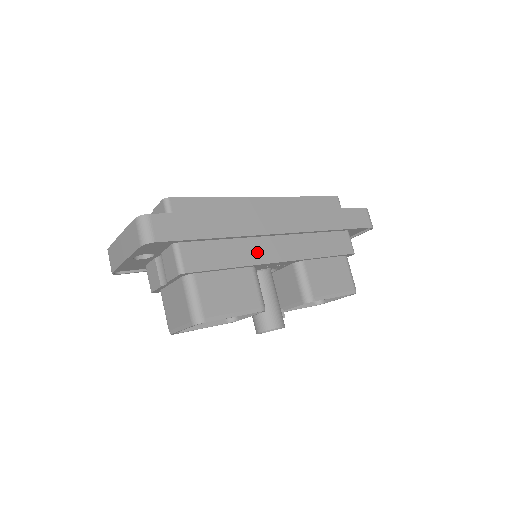
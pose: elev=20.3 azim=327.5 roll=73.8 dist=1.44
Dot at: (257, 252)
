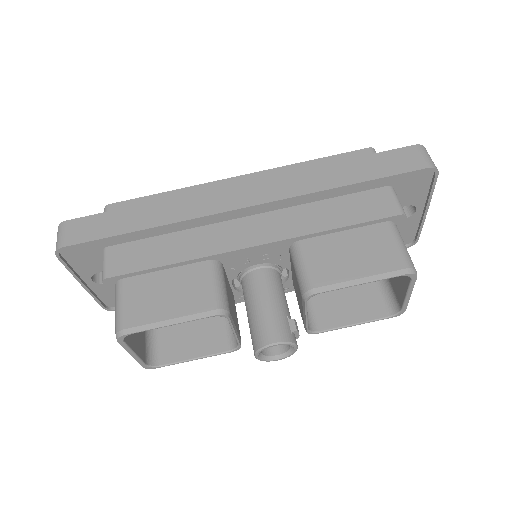
Dot at: (215, 240)
